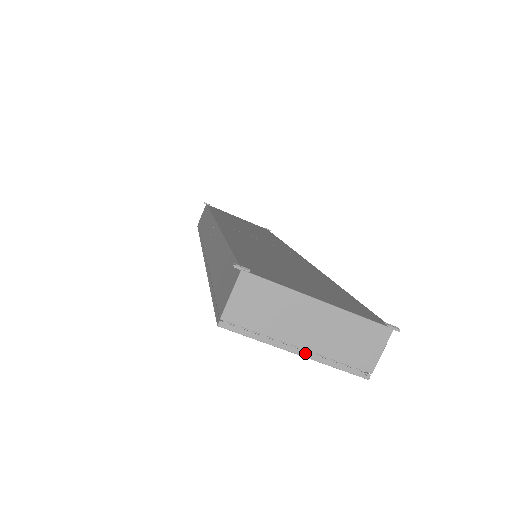
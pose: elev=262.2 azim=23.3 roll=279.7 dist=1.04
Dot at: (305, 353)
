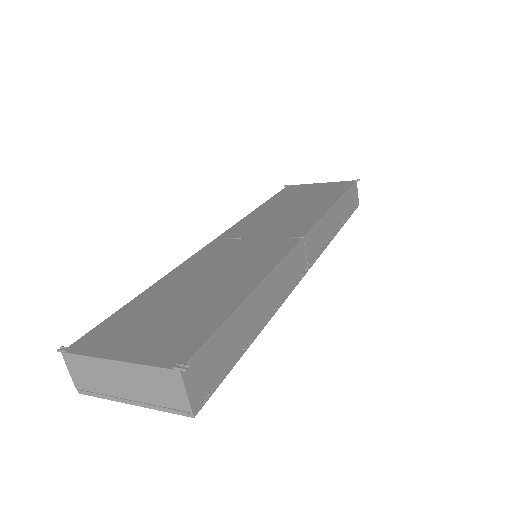
Dot at: (136, 403)
